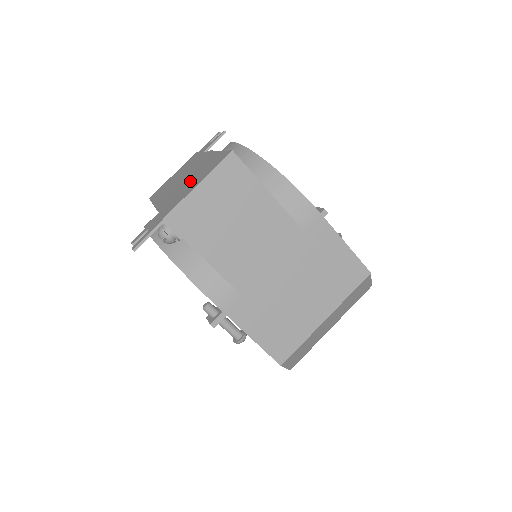
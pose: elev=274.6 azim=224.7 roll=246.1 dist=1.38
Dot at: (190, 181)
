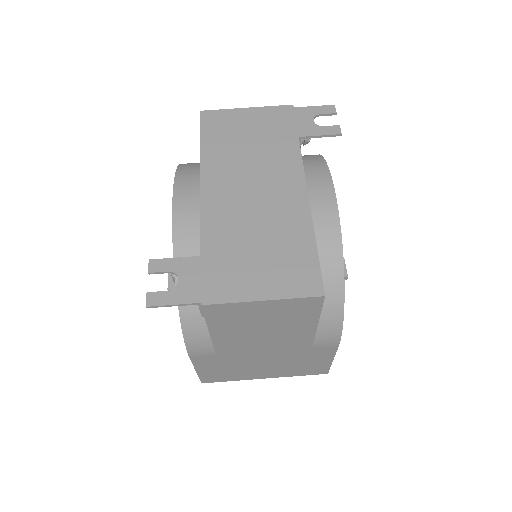
Dot at: (259, 246)
